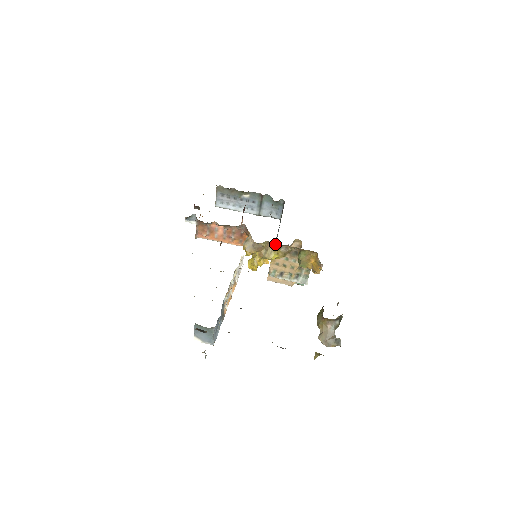
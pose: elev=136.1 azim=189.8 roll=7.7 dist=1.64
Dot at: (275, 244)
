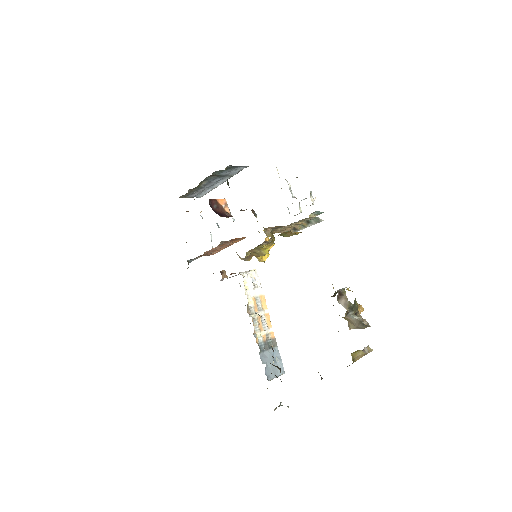
Dot at: (255, 248)
